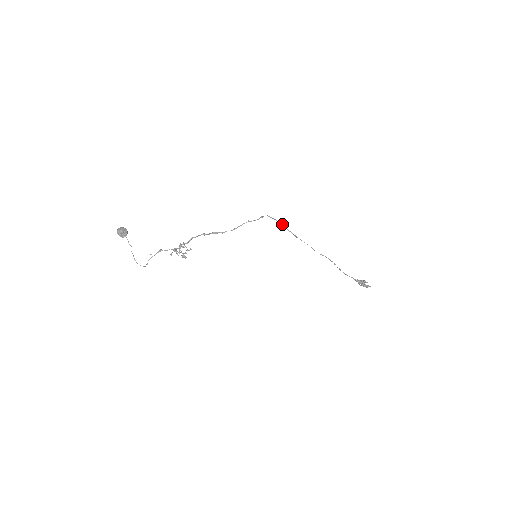
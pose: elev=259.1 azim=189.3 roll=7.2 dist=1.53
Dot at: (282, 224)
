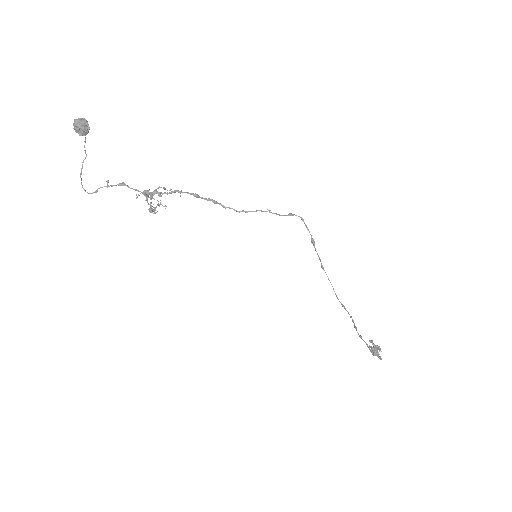
Dot at: (314, 241)
